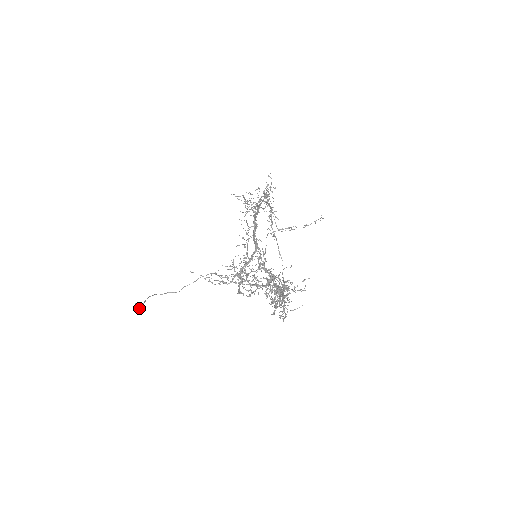
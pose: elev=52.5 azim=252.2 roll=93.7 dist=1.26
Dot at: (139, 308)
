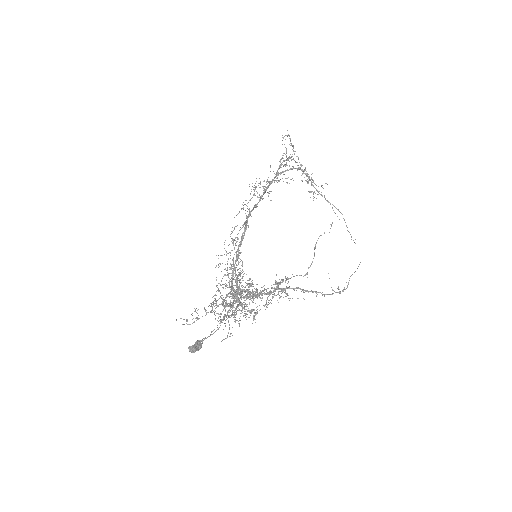
Dot at: (191, 350)
